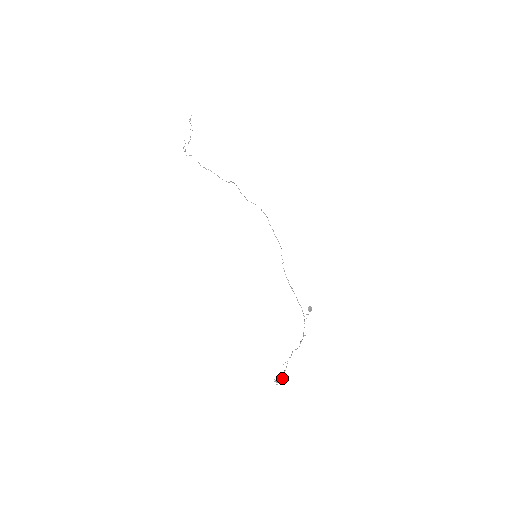
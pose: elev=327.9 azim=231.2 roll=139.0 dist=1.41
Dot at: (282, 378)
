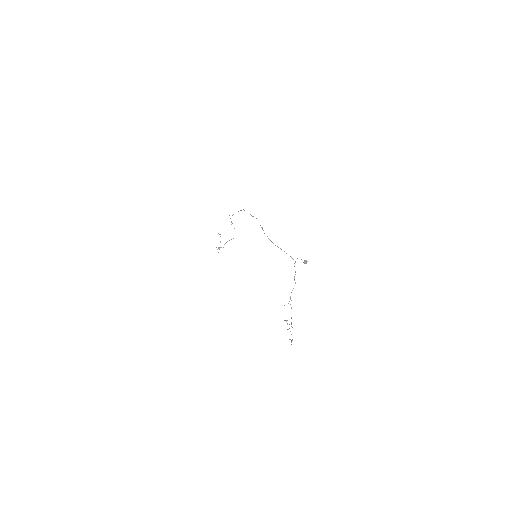
Dot at: (287, 320)
